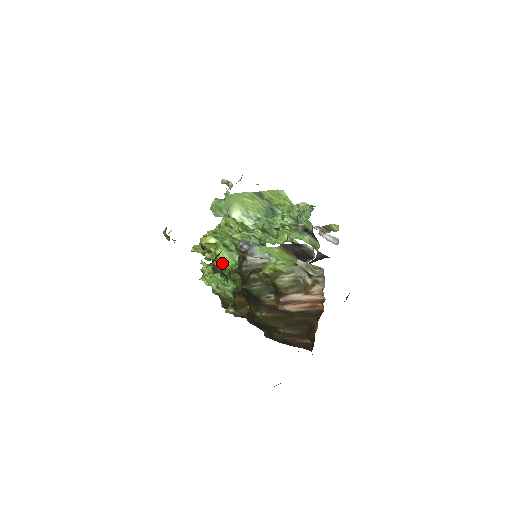
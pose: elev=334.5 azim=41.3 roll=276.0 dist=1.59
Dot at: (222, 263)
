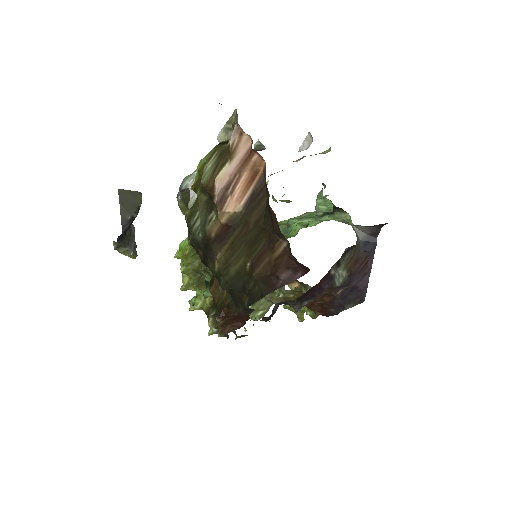
Dot at: (182, 249)
